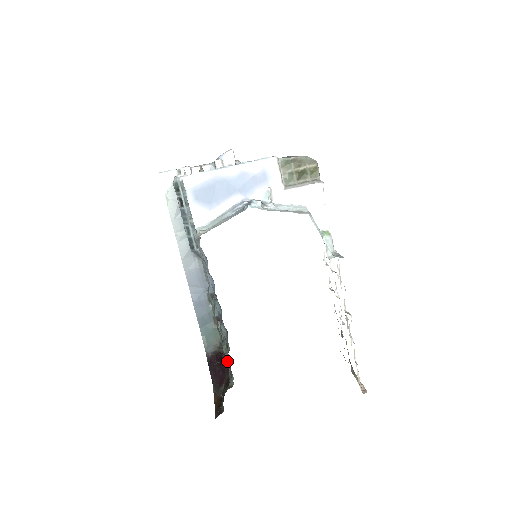
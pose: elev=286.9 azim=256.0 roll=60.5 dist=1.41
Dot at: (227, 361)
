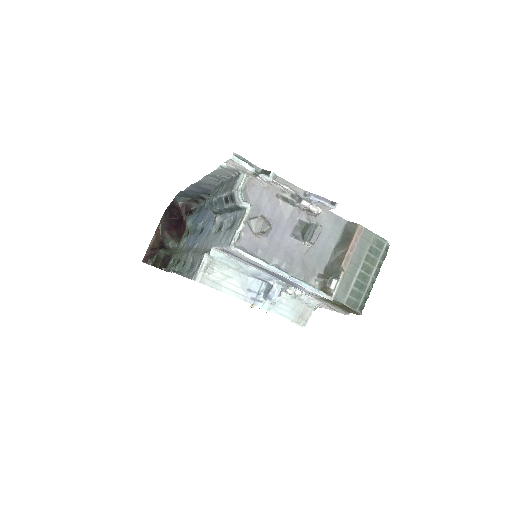
Dot at: (174, 261)
